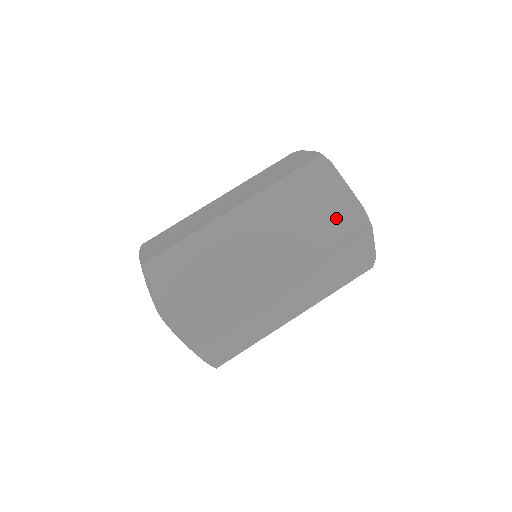
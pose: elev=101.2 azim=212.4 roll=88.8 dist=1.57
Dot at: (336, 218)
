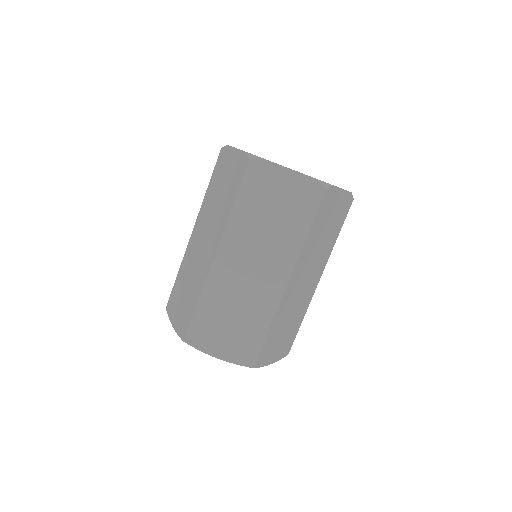
Dot at: (300, 204)
